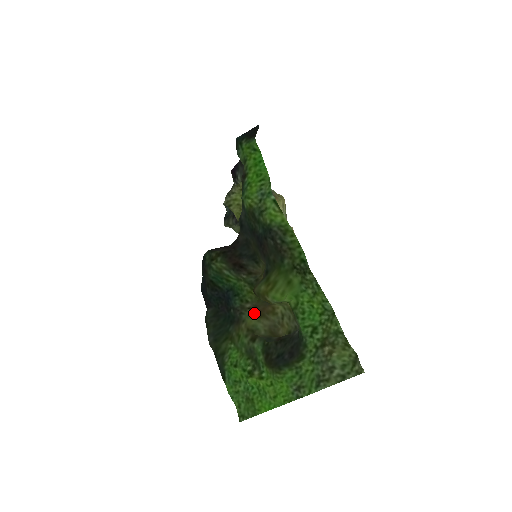
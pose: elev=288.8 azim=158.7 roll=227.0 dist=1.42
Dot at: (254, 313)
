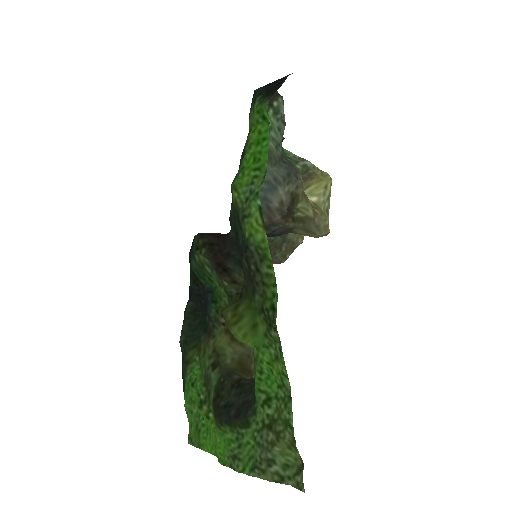
Dot at: (227, 332)
